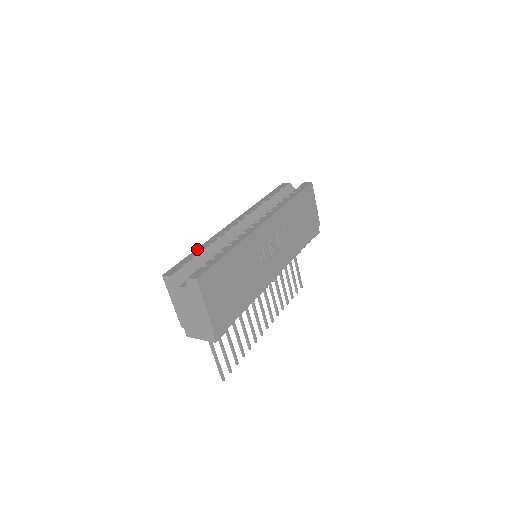
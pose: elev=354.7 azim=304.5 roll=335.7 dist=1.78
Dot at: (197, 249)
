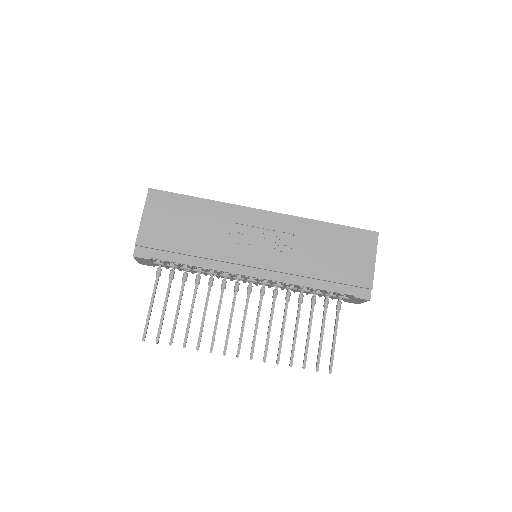
Dot at: occluded
